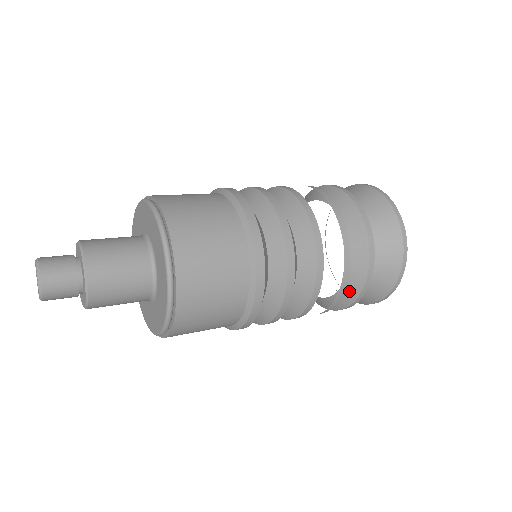
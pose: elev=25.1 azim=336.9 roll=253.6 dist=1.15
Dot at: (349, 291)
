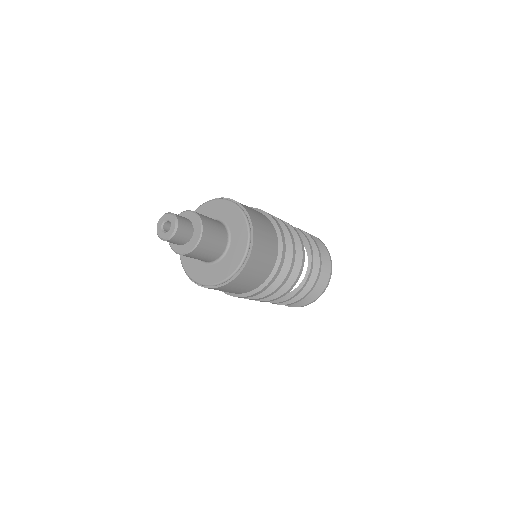
Dot at: (281, 299)
